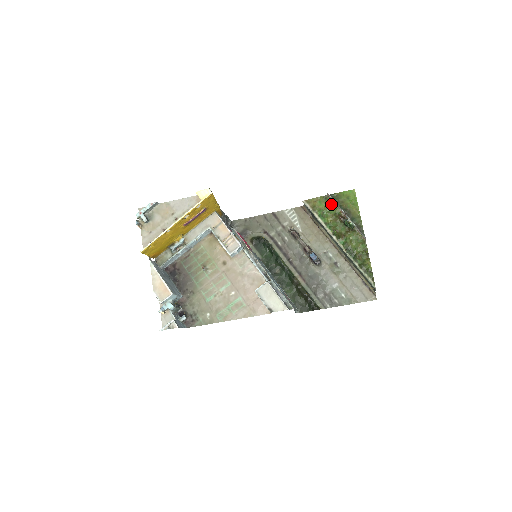
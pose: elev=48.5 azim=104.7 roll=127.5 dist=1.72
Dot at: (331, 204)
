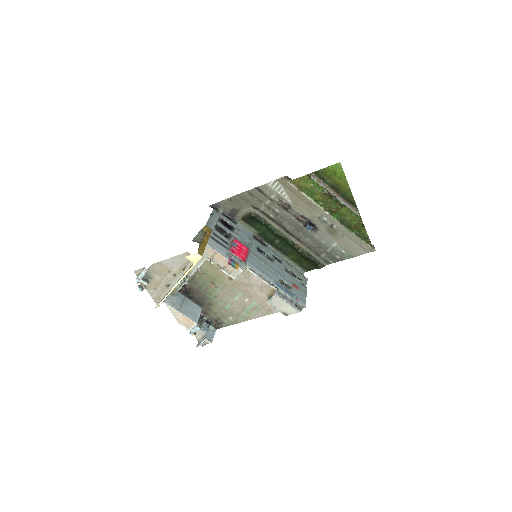
Dot at: (317, 182)
